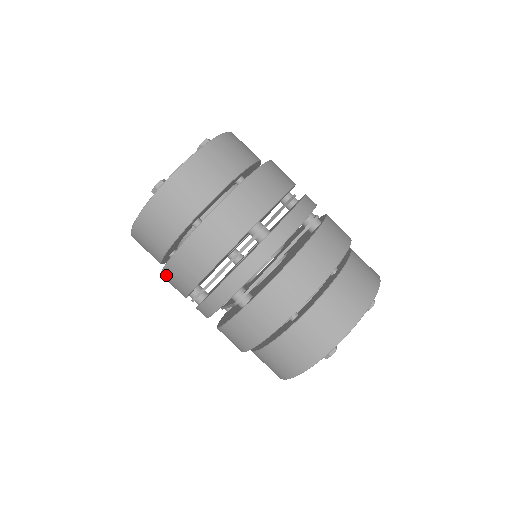
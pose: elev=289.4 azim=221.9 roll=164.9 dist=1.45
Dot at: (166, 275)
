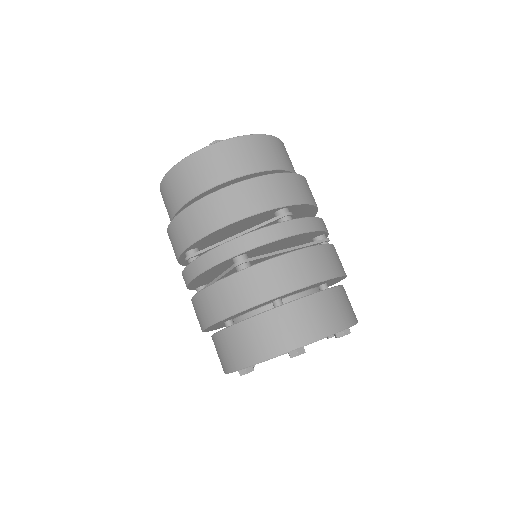
Dot at: (179, 220)
